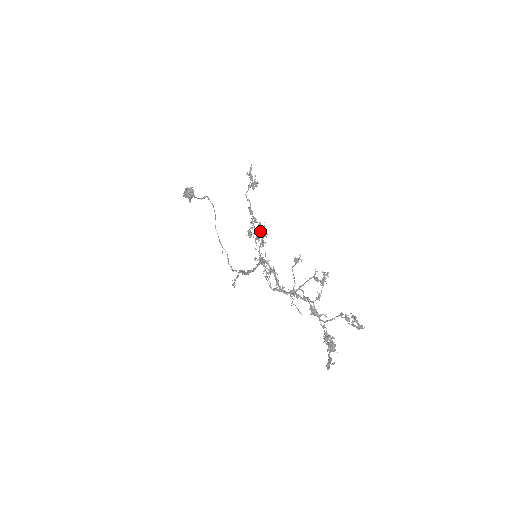
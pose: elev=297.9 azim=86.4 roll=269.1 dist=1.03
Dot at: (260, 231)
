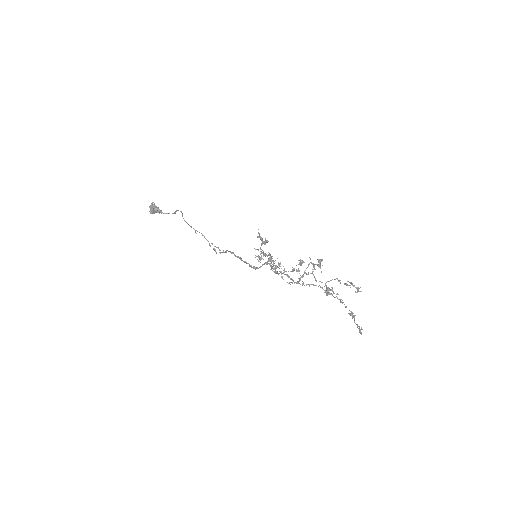
Dot at: (271, 258)
